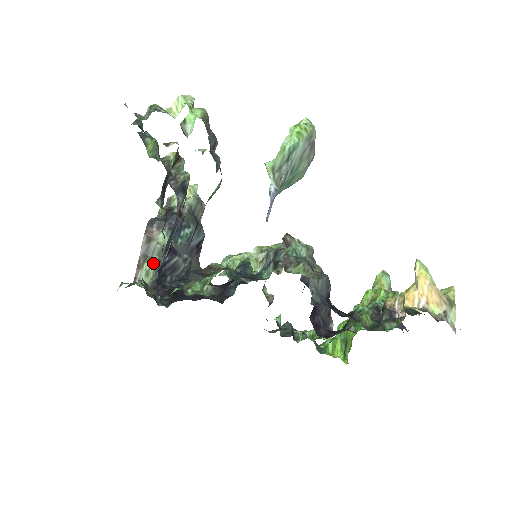
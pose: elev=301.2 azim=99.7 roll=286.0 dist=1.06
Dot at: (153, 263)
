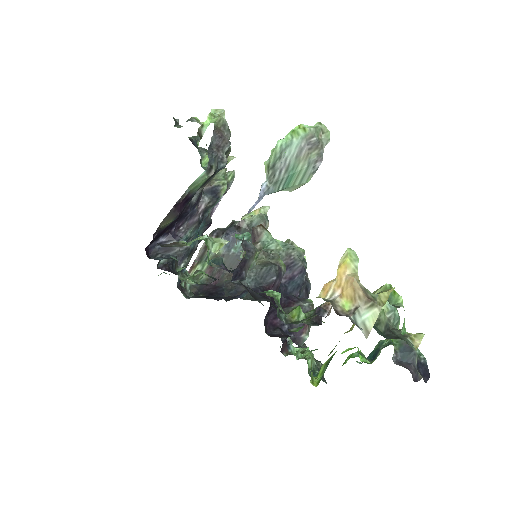
Dot at: (205, 266)
